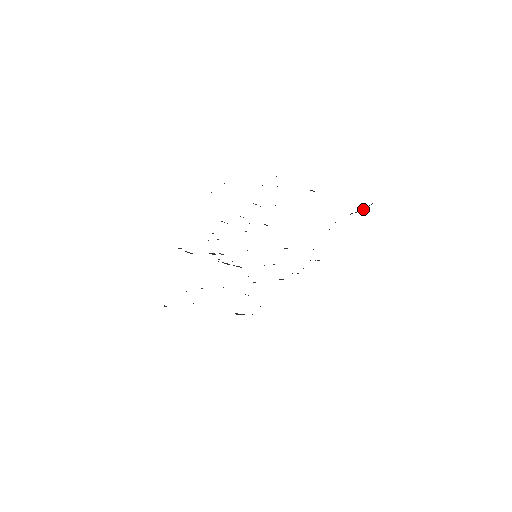
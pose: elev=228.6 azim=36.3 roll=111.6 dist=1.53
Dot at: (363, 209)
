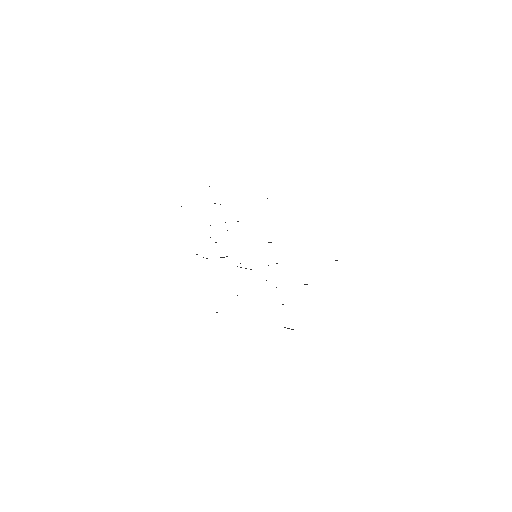
Dot at: occluded
